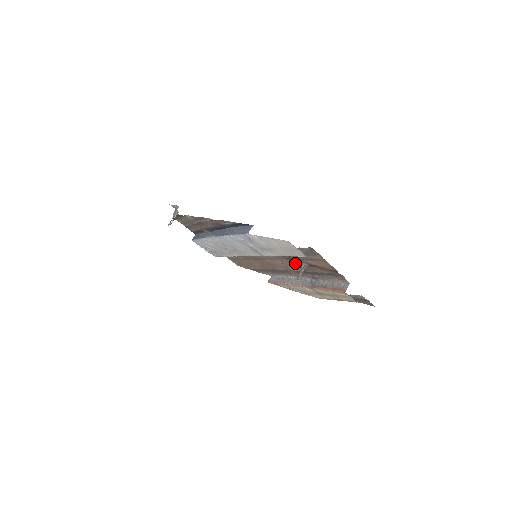
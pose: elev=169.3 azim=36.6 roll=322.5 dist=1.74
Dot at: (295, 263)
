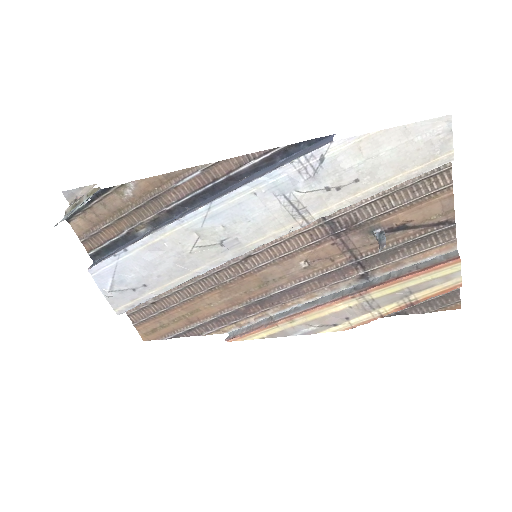
Dot at: (348, 243)
